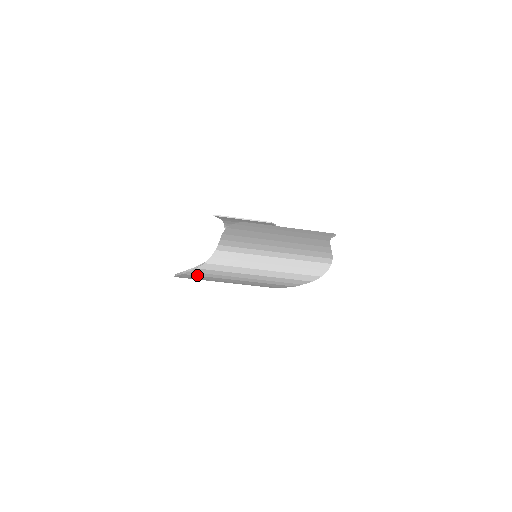
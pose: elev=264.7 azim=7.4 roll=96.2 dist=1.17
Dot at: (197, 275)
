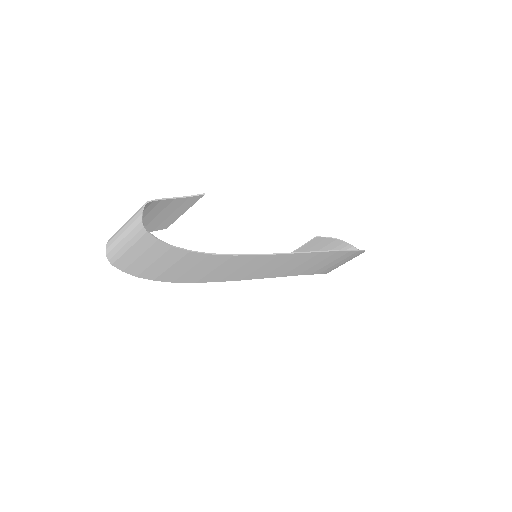
Dot at: (115, 261)
